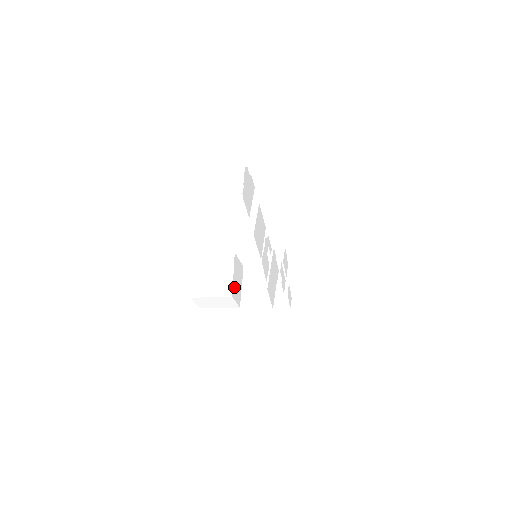
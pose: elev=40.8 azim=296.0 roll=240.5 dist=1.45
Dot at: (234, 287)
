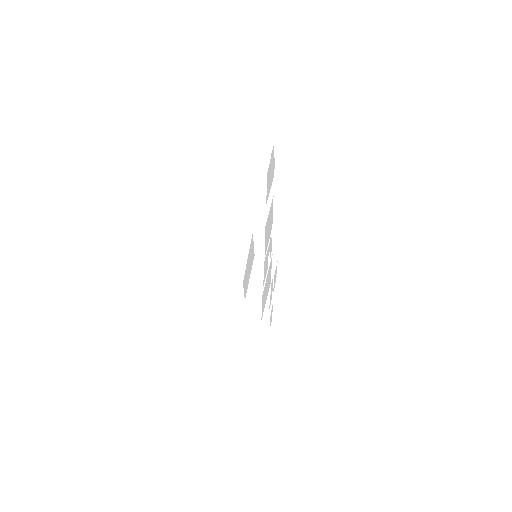
Dot at: (245, 273)
